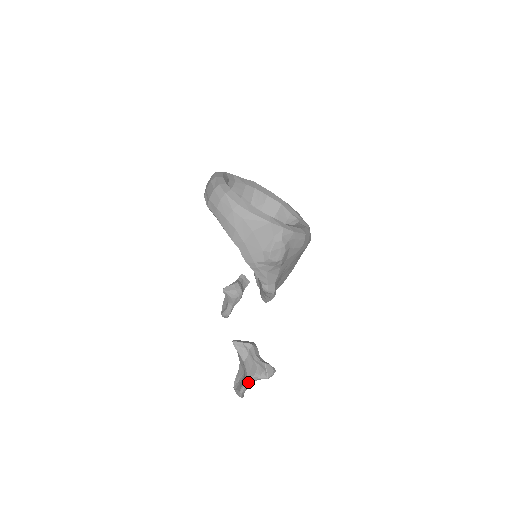
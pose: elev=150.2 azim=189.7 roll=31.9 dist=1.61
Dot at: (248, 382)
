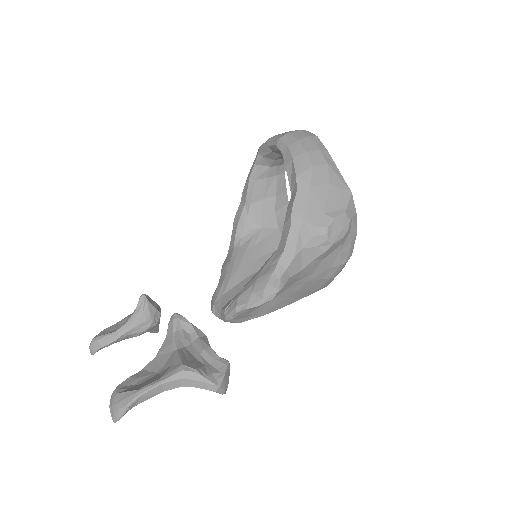
Dot at: (175, 376)
